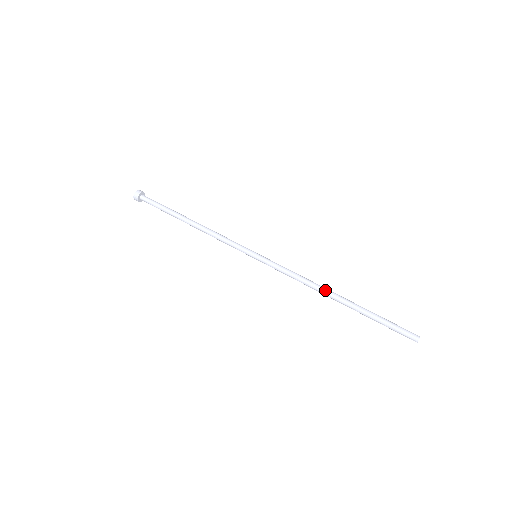
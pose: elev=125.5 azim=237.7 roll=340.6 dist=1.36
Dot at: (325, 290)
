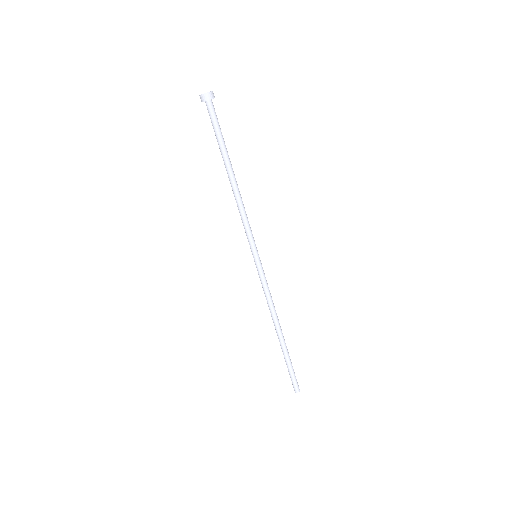
Dot at: (275, 324)
